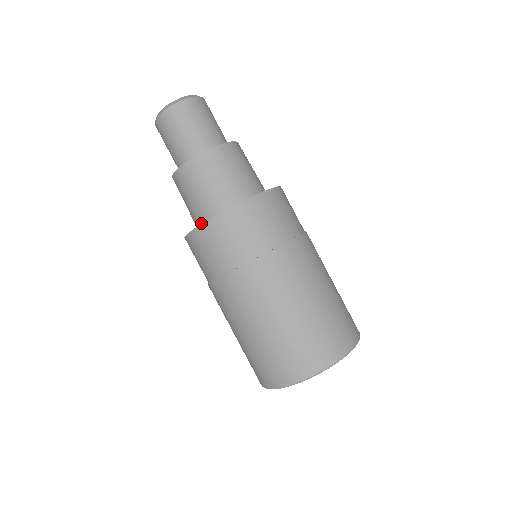
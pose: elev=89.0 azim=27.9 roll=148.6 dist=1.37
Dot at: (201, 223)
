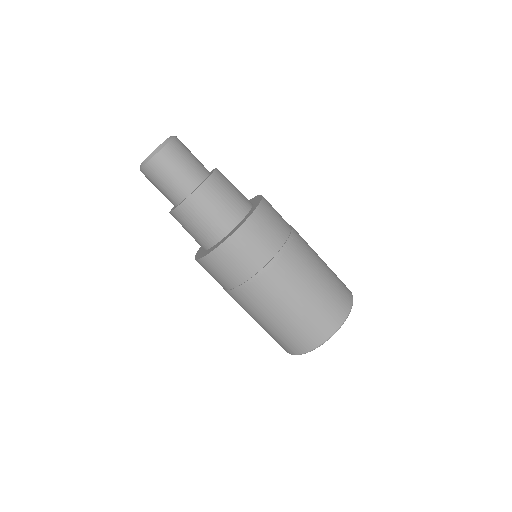
Dot at: occluded
